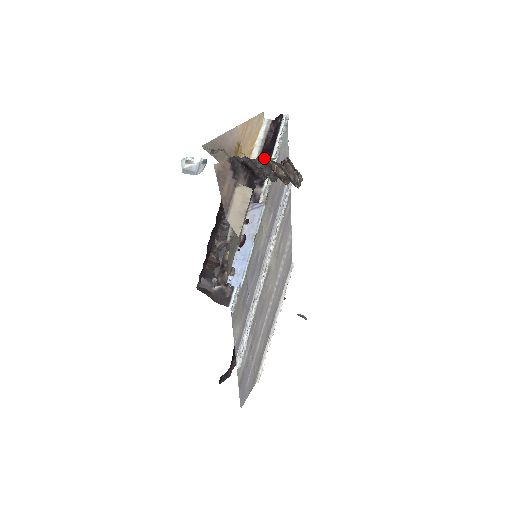
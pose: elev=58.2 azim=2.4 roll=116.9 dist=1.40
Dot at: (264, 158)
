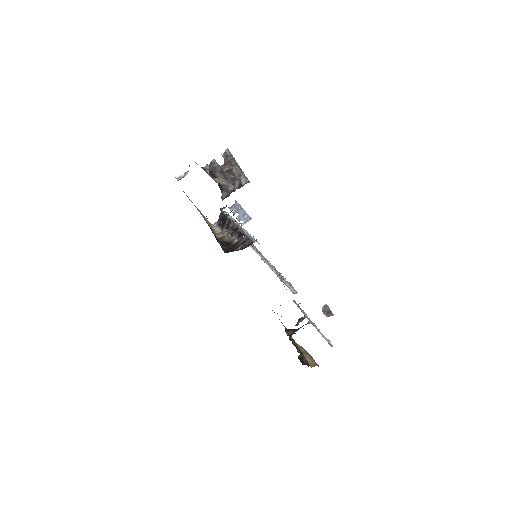
Dot at: (220, 166)
